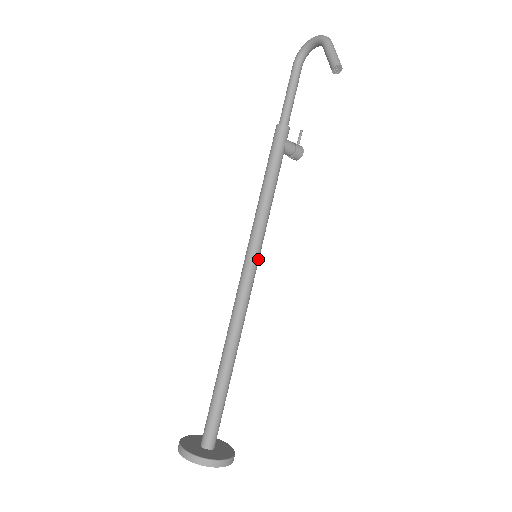
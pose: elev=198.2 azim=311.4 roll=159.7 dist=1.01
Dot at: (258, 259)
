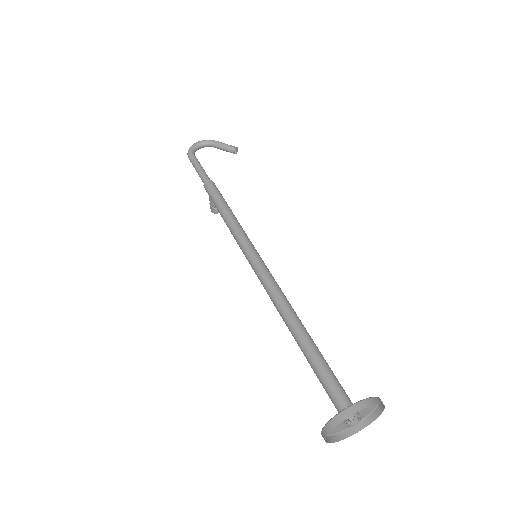
Dot at: occluded
